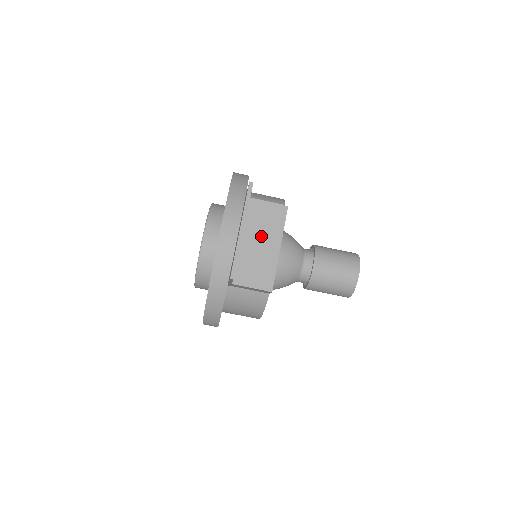
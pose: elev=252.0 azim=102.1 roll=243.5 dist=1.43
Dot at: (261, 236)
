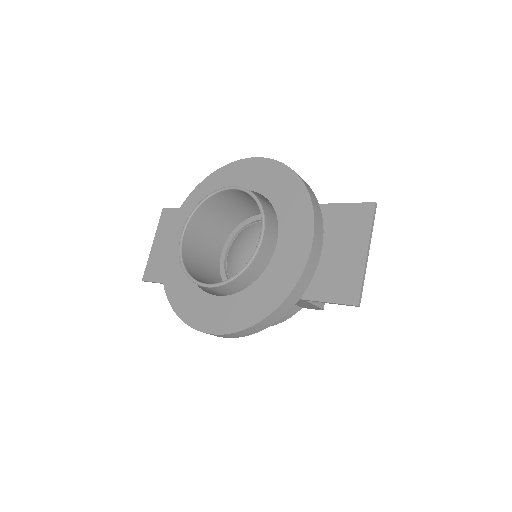
Dot at: occluded
